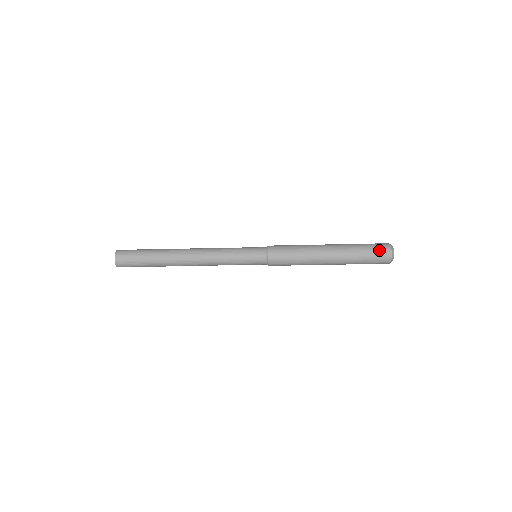
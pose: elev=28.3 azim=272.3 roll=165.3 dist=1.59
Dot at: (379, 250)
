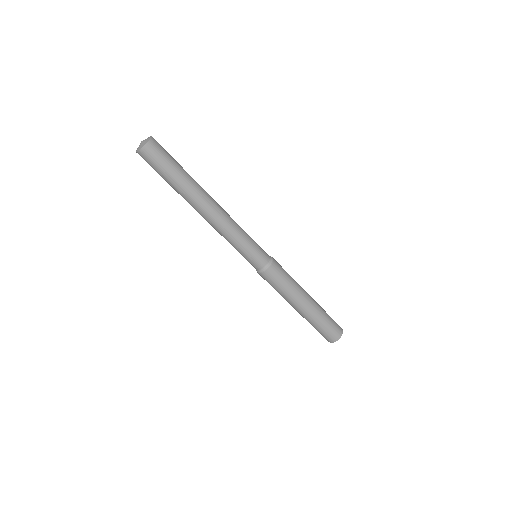
Dot at: (337, 326)
